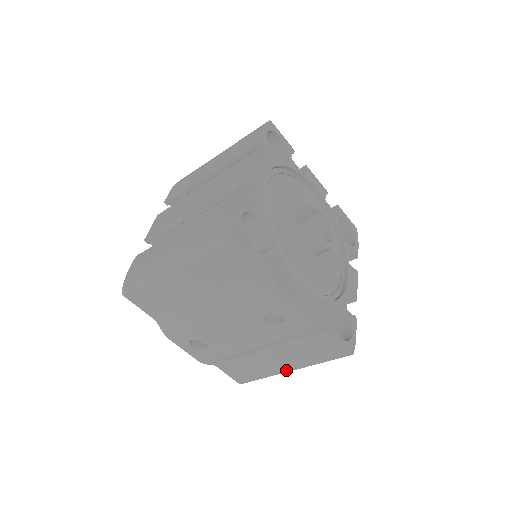
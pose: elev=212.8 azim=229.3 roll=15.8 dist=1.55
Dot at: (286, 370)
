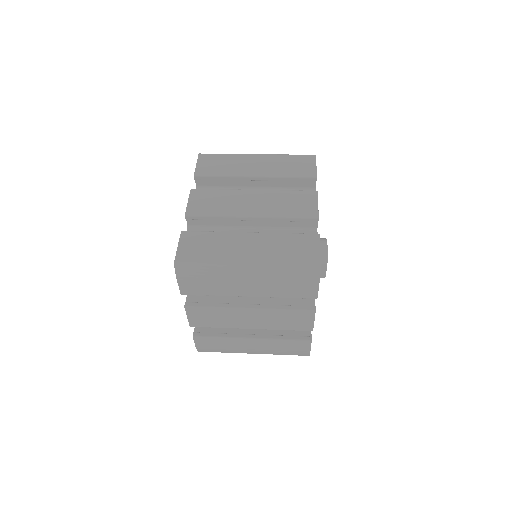
Dot at: occluded
